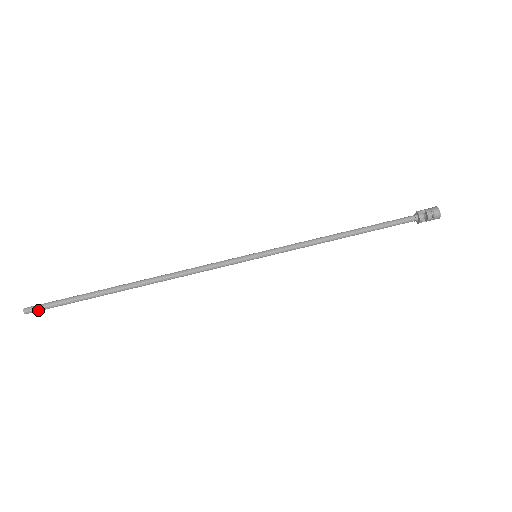
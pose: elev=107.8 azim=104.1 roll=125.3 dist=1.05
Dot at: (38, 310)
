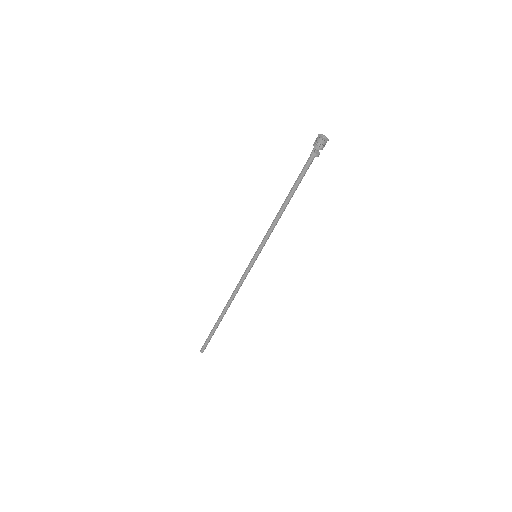
Dot at: occluded
